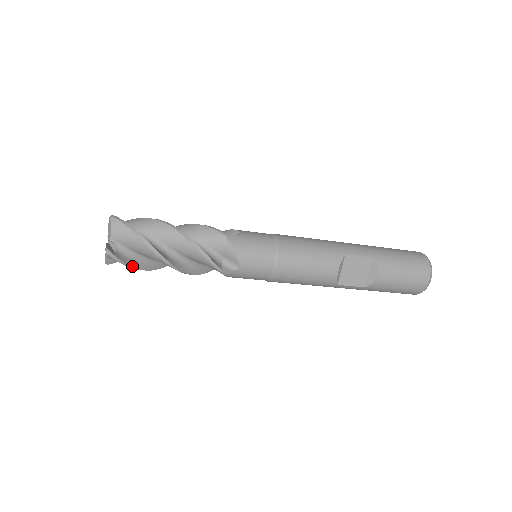
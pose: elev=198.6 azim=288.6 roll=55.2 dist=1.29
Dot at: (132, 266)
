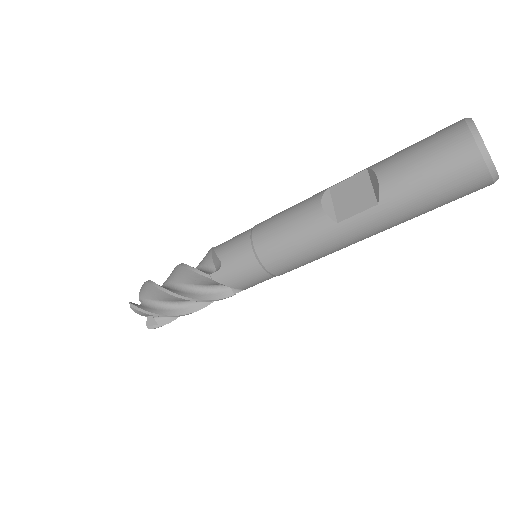
Dot at: (151, 312)
